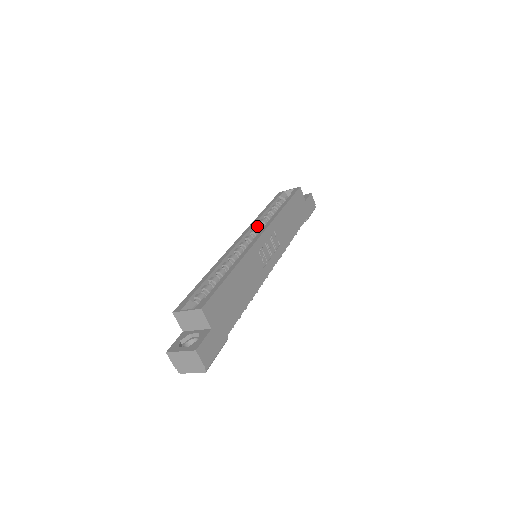
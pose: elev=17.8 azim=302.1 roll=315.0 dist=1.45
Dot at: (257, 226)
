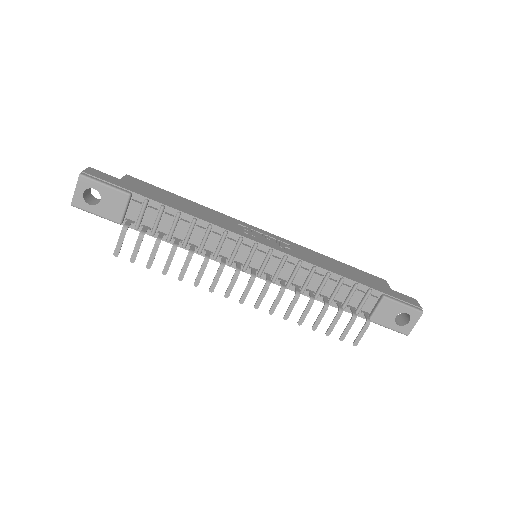
Dot at: occluded
